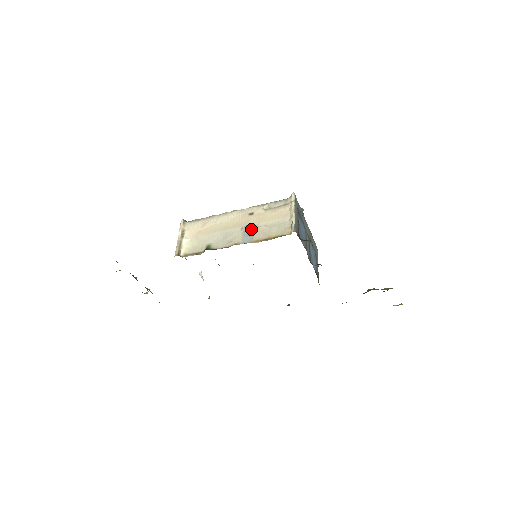
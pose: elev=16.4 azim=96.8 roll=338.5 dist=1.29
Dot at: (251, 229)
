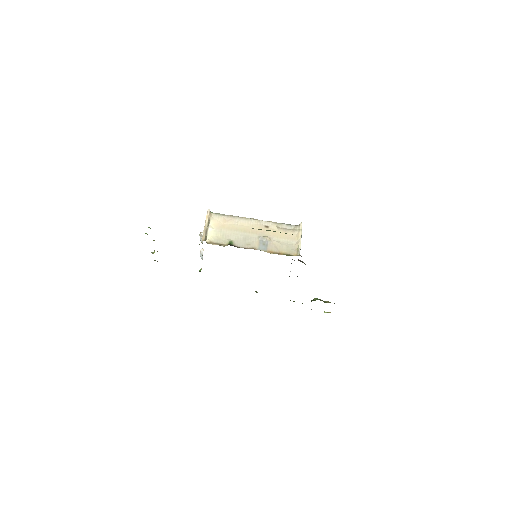
Dot at: (266, 240)
